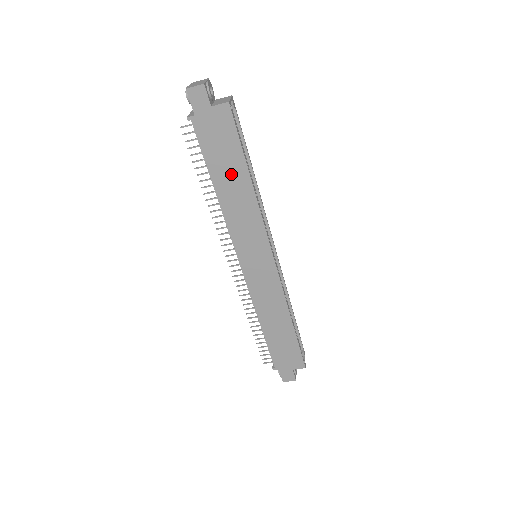
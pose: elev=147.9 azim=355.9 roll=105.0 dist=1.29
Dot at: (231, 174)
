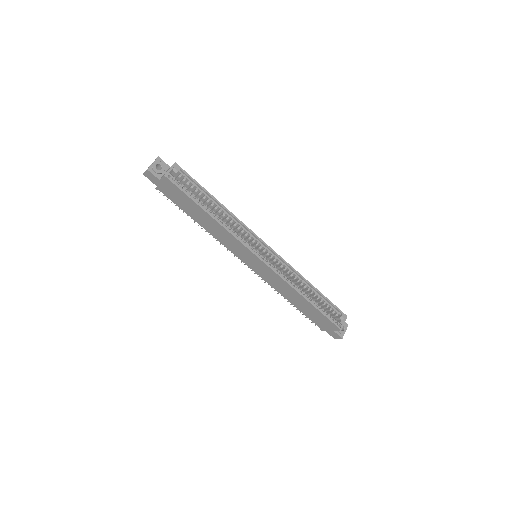
Dot at: (198, 214)
